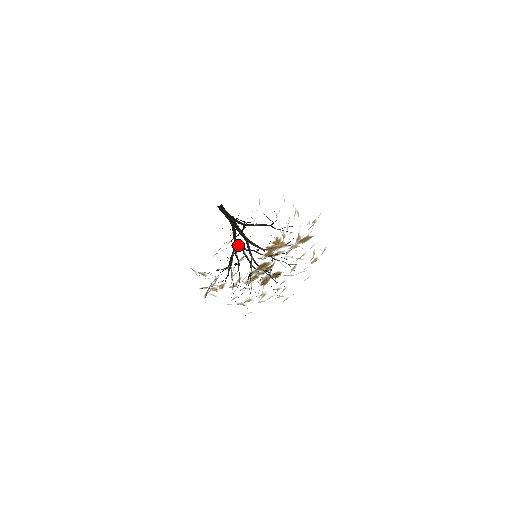
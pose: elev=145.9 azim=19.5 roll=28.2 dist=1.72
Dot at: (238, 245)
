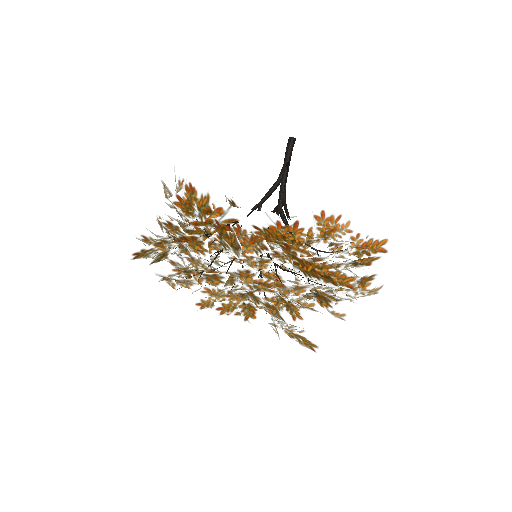
Dot at: occluded
